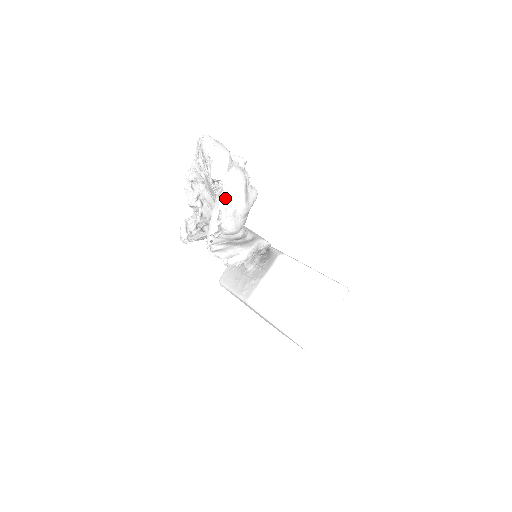
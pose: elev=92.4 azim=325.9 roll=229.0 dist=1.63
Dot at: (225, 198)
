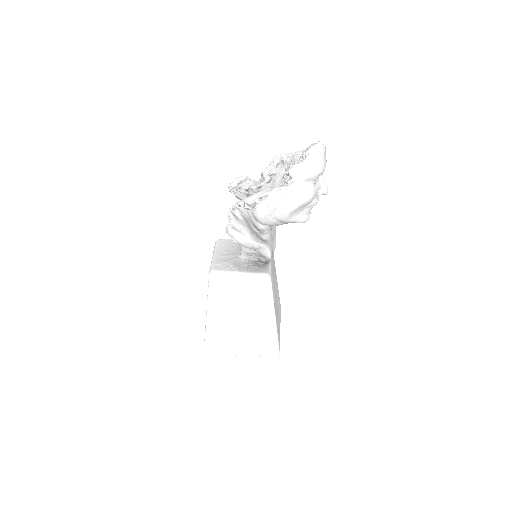
Dot at: (281, 193)
